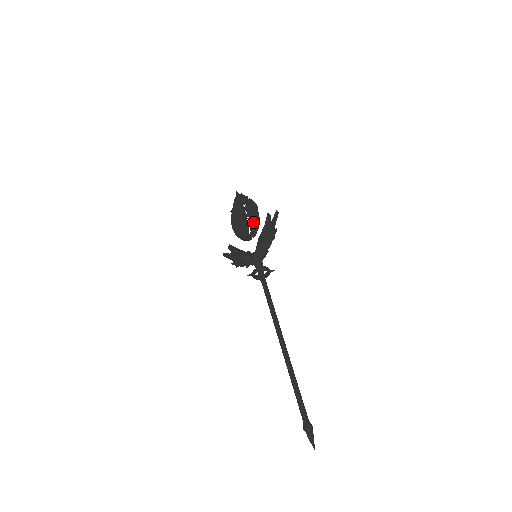
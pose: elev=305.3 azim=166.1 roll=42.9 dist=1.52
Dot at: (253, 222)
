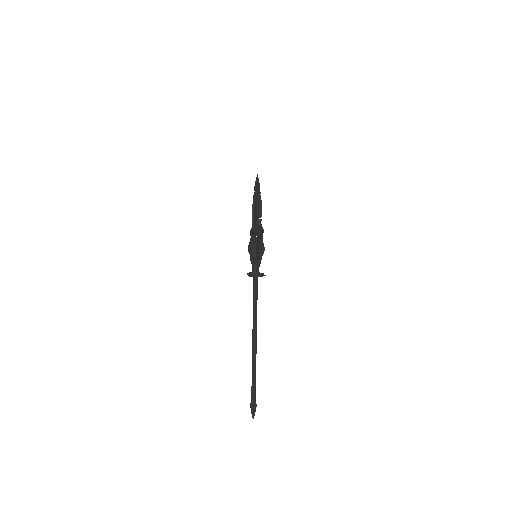
Dot at: occluded
